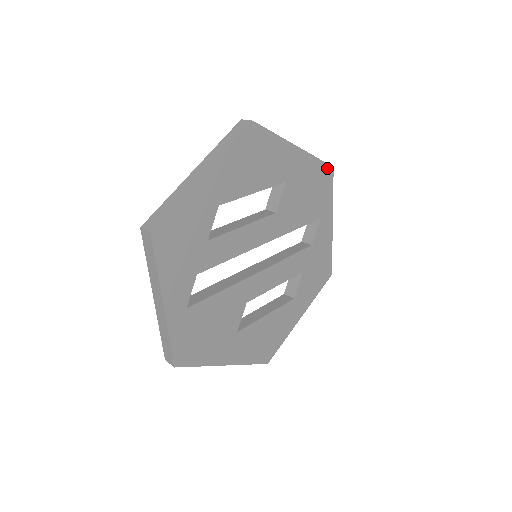
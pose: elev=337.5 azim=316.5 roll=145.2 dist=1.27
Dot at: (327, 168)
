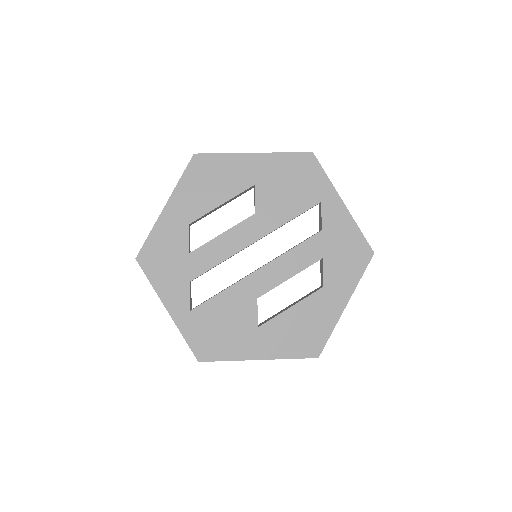
Dot at: (304, 156)
